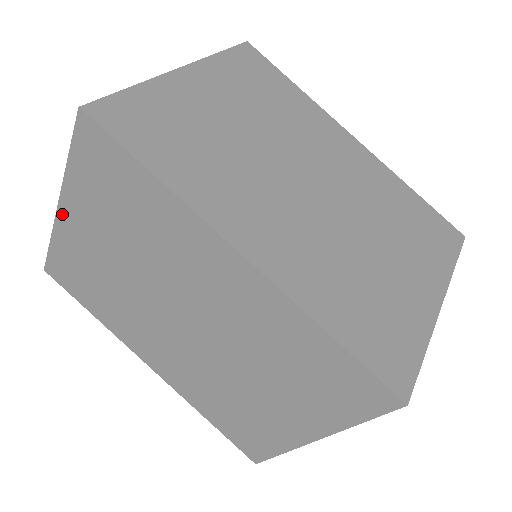
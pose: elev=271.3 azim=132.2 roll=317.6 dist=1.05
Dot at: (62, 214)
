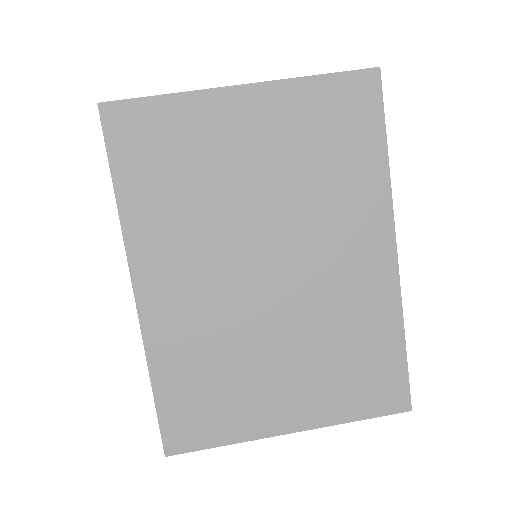
Dot at: (237, 93)
